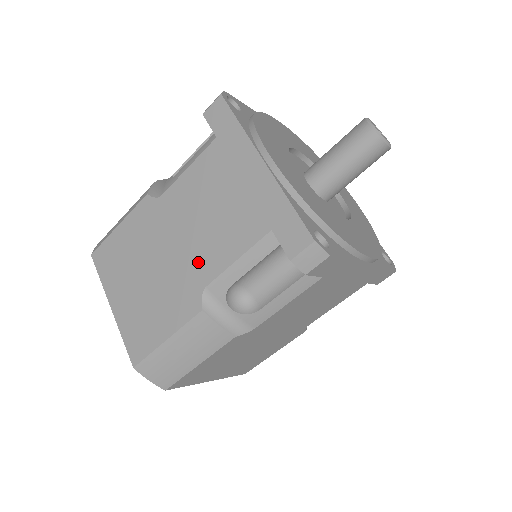
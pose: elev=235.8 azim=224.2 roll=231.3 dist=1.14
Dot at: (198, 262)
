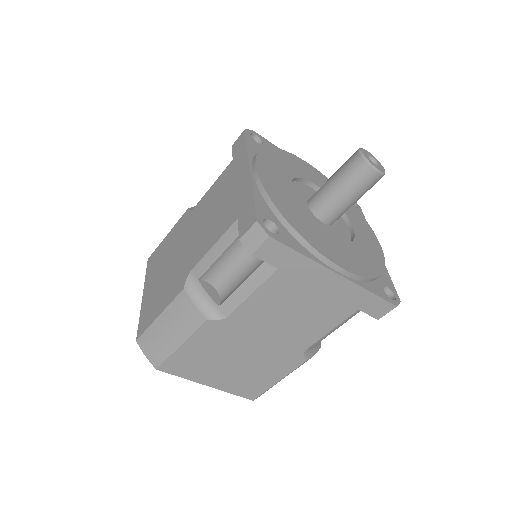
Dot at: (292, 341)
